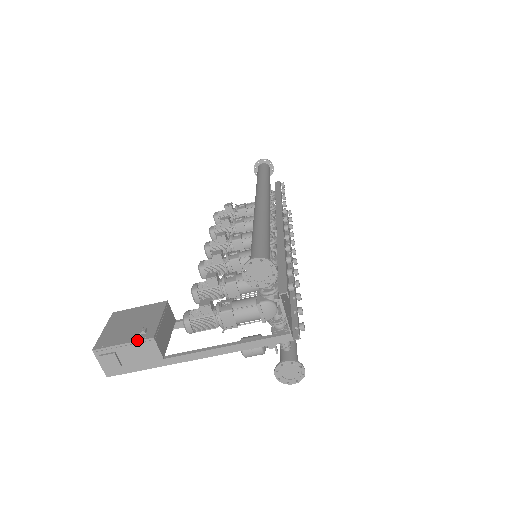
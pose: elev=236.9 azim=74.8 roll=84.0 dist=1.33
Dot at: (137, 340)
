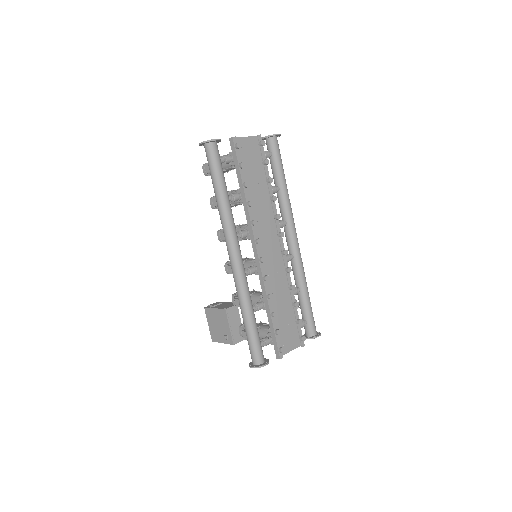
Dot at: occluded
